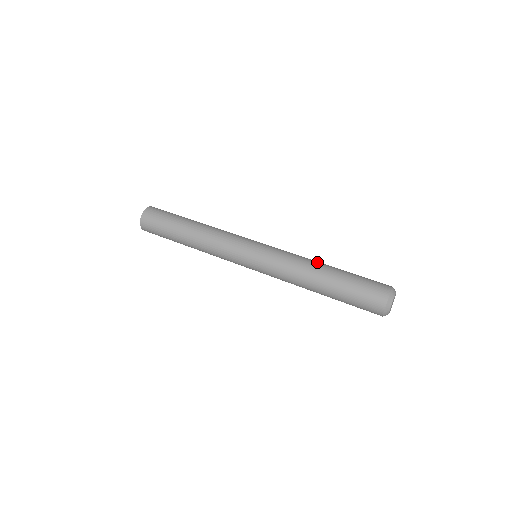
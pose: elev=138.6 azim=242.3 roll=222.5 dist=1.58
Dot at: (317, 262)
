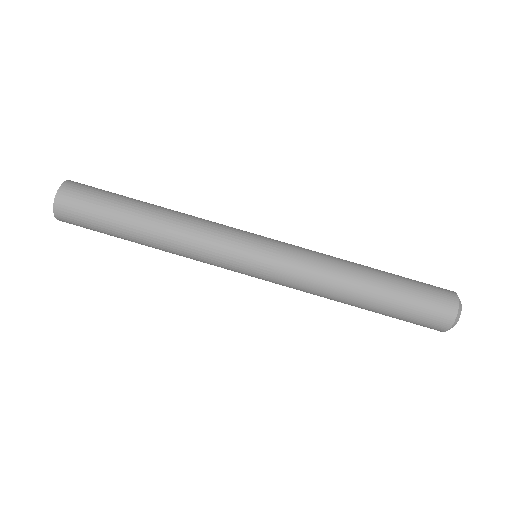
Dot at: (351, 274)
